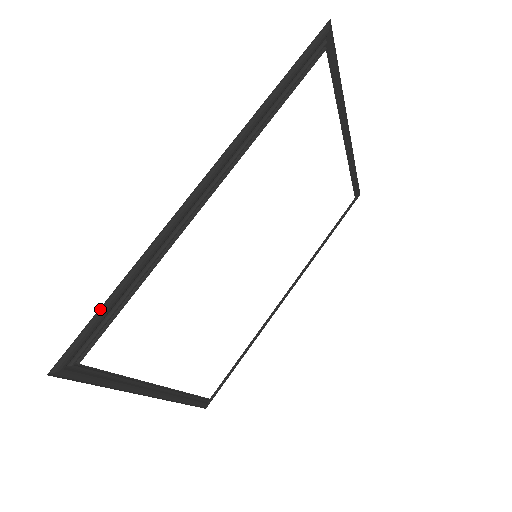
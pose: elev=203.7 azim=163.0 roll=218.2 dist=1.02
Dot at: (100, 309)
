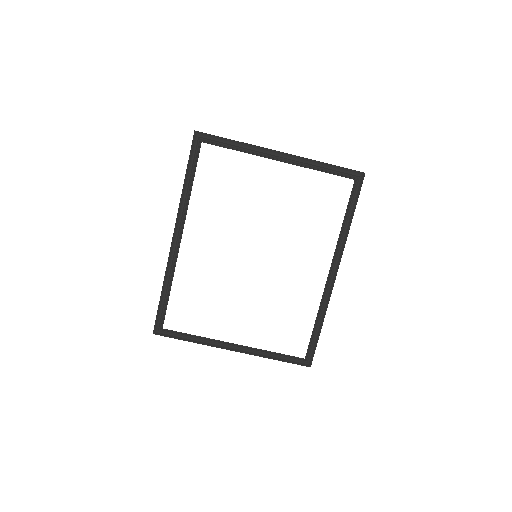
Dot at: (160, 303)
